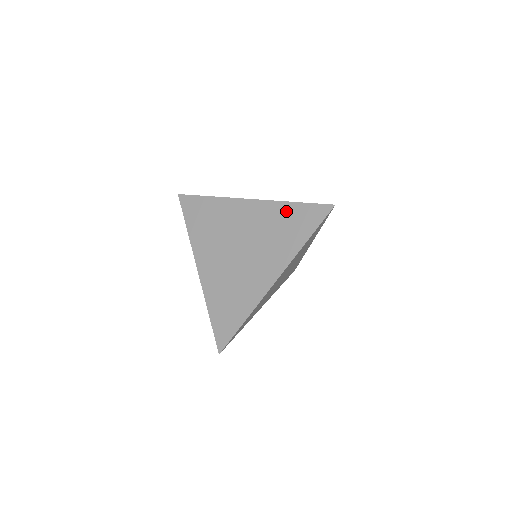
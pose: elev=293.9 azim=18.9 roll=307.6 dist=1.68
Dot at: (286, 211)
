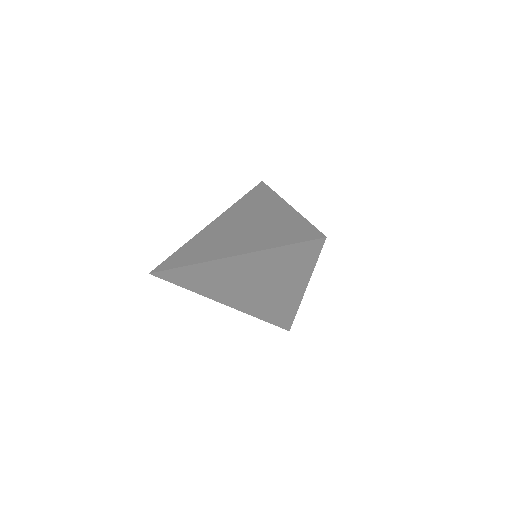
Dot at: (296, 222)
